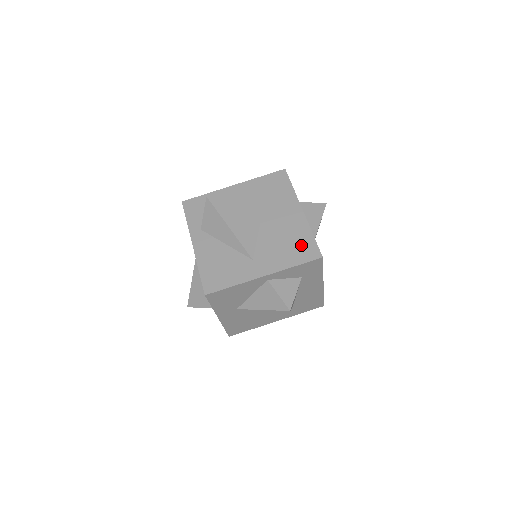
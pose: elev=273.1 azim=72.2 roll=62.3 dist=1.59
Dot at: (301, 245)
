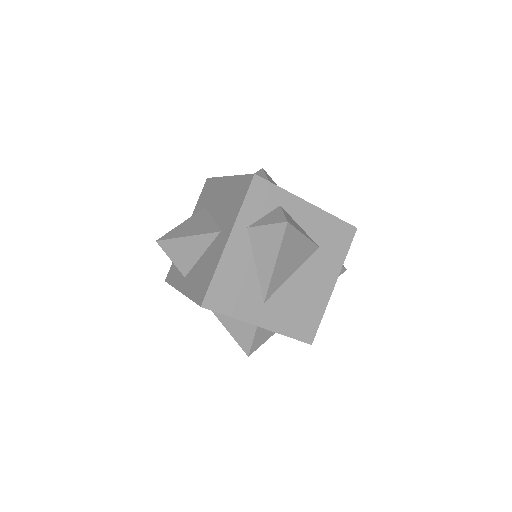
Dot at: (307, 320)
